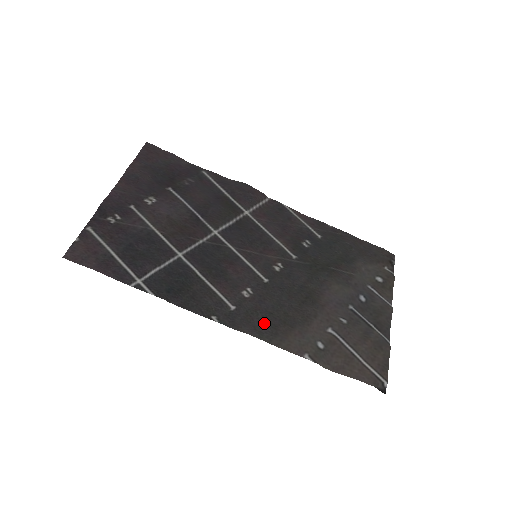
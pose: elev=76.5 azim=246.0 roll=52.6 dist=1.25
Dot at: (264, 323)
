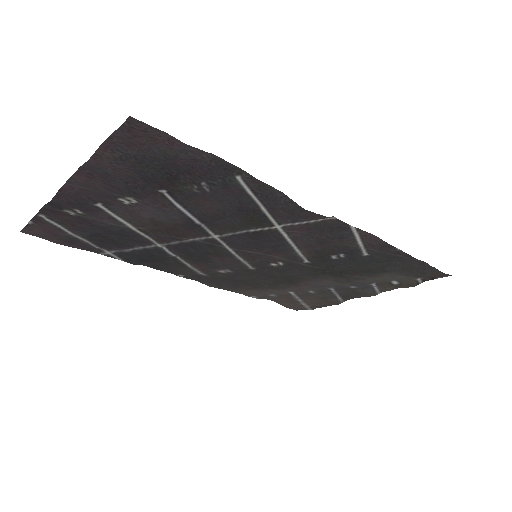
Dot at: (228, 283)
